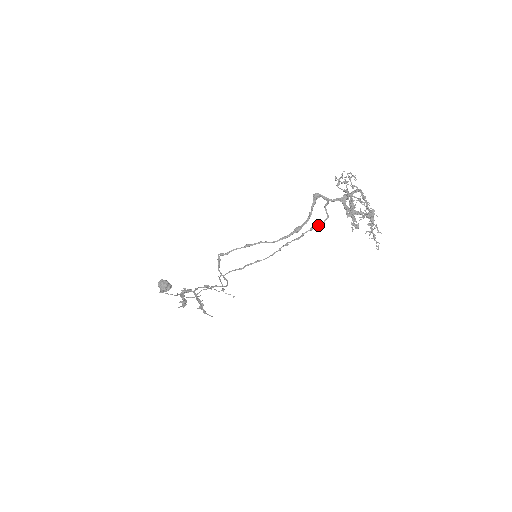
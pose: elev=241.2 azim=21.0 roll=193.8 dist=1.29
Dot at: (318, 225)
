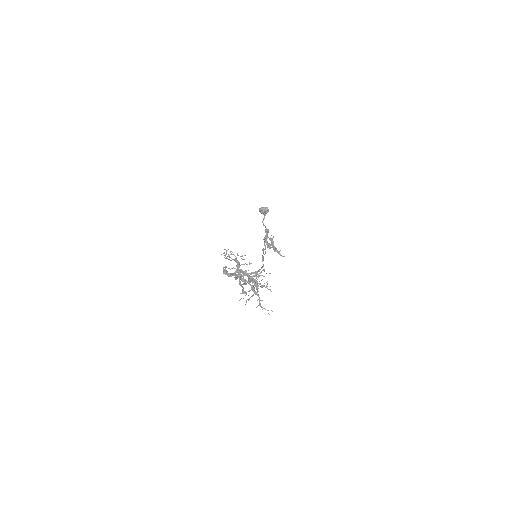
Dot at: occluded
